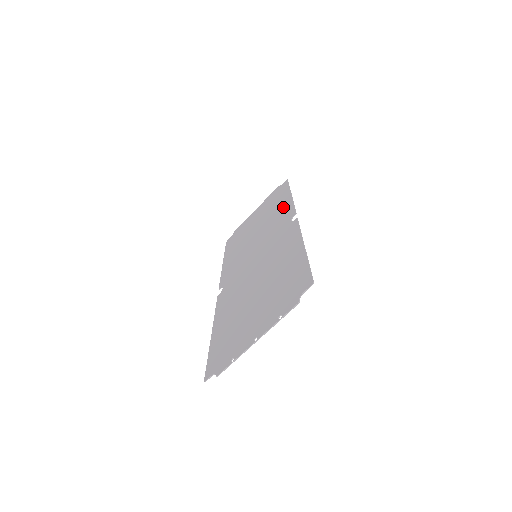
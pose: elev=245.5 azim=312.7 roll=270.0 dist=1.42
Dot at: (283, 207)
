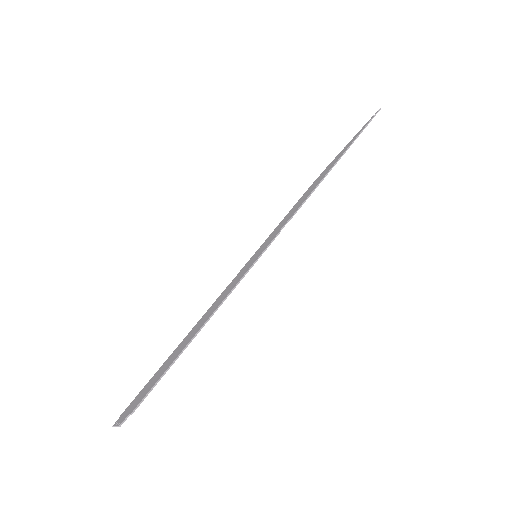
Dot at: occluded
